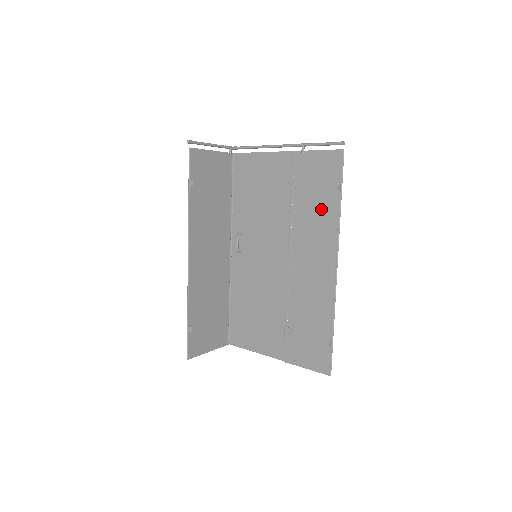
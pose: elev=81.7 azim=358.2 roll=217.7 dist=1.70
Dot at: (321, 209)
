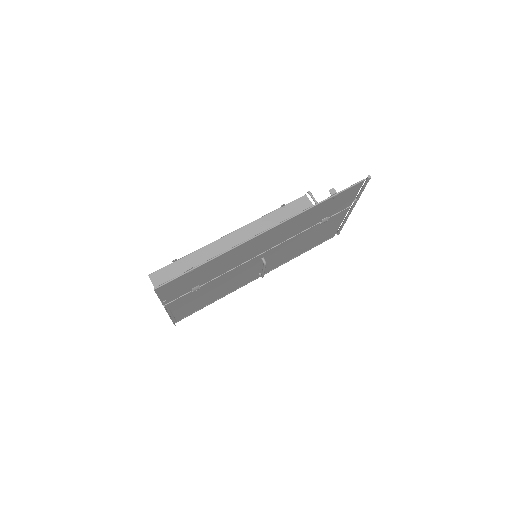
Dot at: (312, 214)
